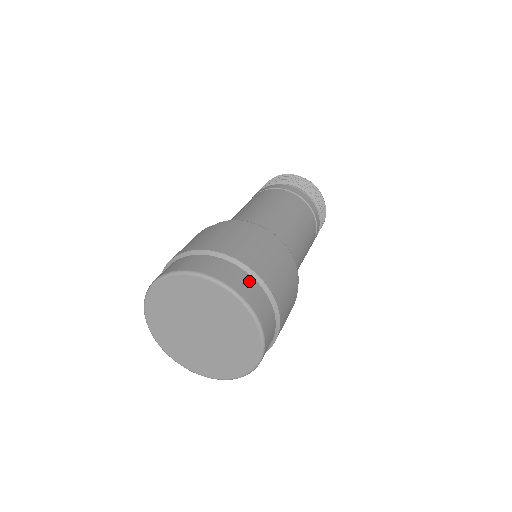
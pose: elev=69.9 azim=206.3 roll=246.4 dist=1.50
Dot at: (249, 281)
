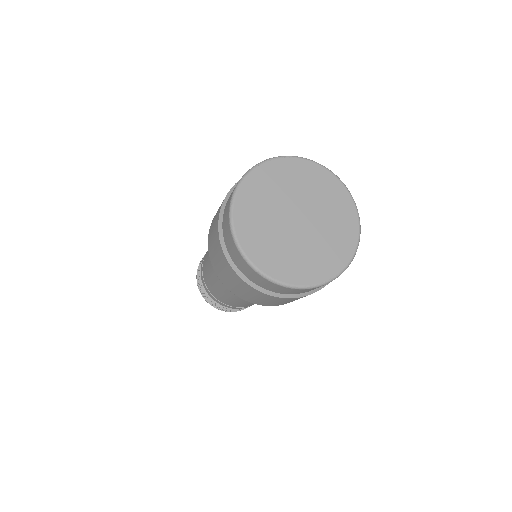
Dot at: occluded
